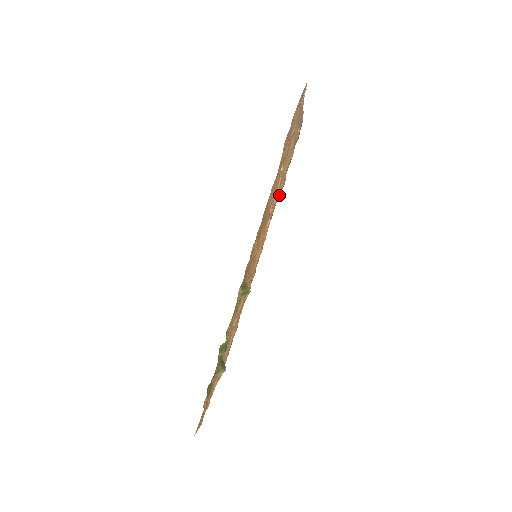
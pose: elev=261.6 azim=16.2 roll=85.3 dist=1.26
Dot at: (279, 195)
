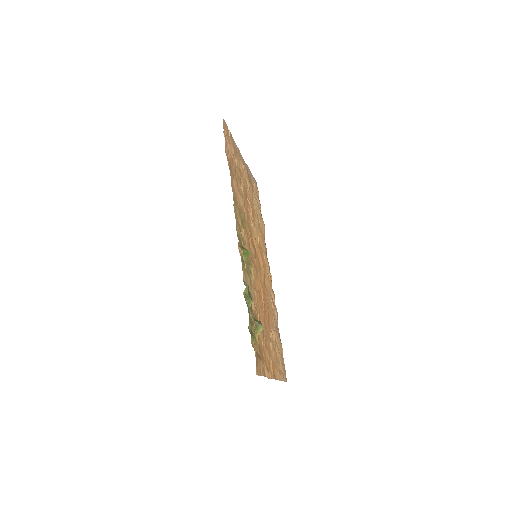
Dot at: (257, 220)
